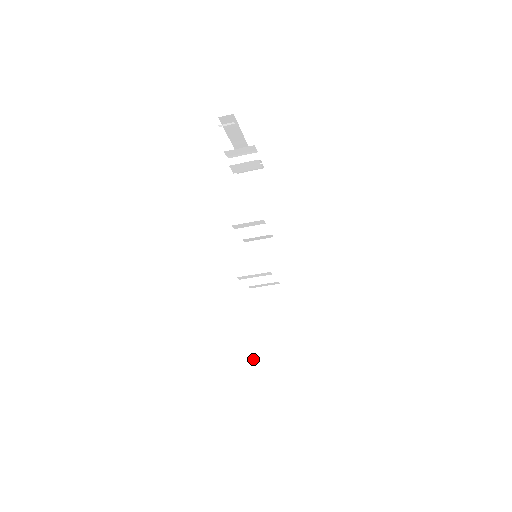
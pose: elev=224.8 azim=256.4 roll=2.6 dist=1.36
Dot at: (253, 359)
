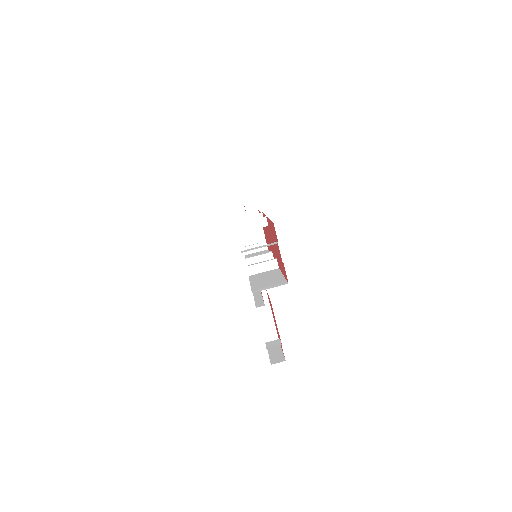
Dot at: (244, 251)
